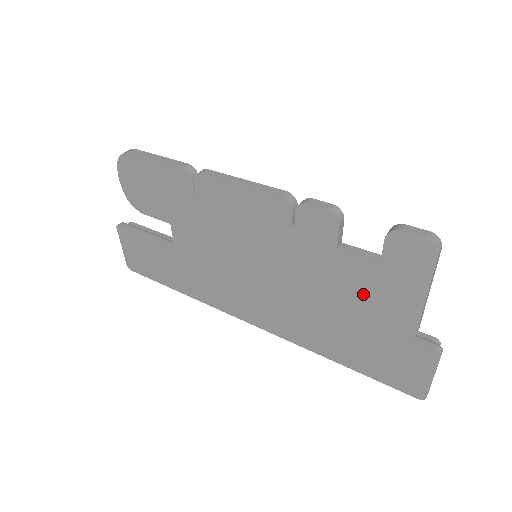
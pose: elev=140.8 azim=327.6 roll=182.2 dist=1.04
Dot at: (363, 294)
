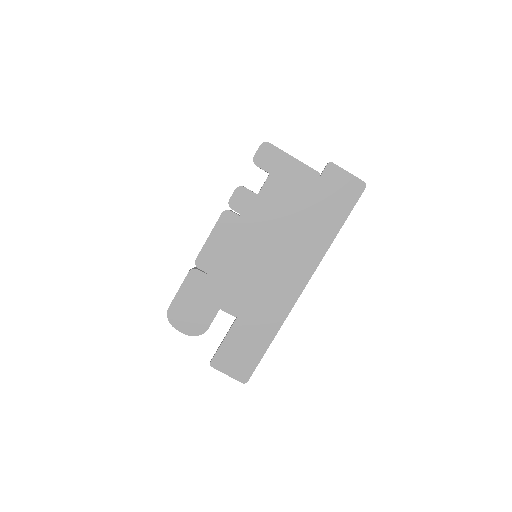
Dot at: (288, 192)
